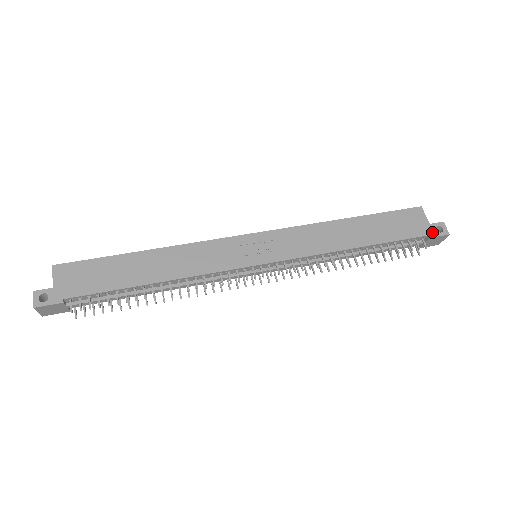
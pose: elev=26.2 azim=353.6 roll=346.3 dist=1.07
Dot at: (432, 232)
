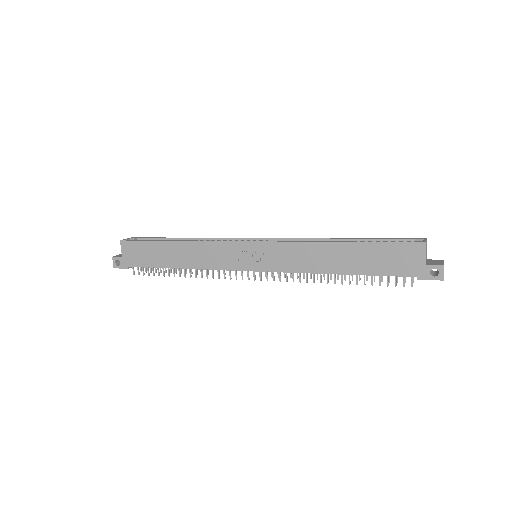
Dot at: (424, 274)
